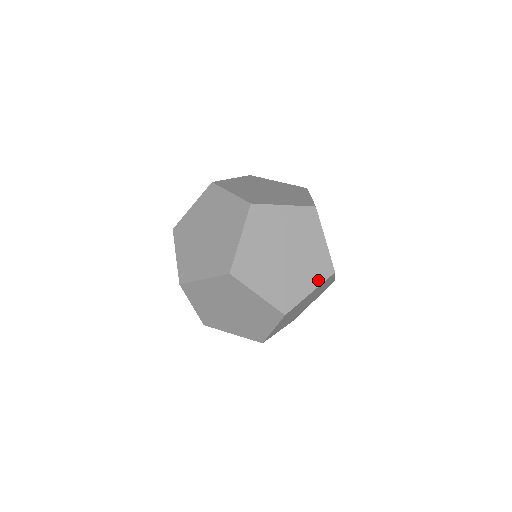
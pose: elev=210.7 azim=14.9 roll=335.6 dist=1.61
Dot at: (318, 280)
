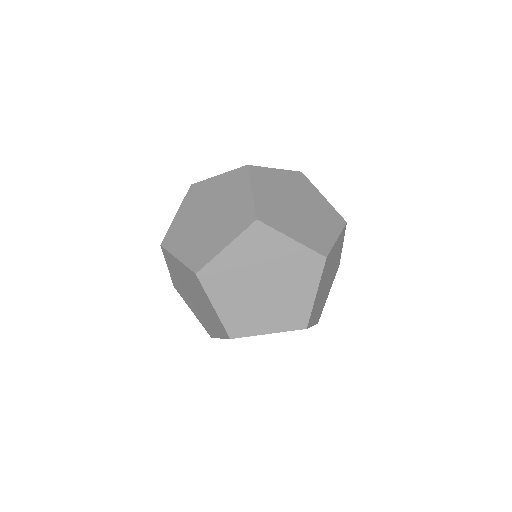
Dot at: (236, 232)
